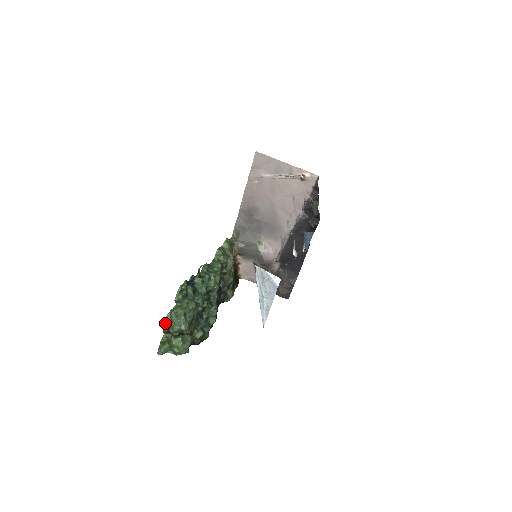
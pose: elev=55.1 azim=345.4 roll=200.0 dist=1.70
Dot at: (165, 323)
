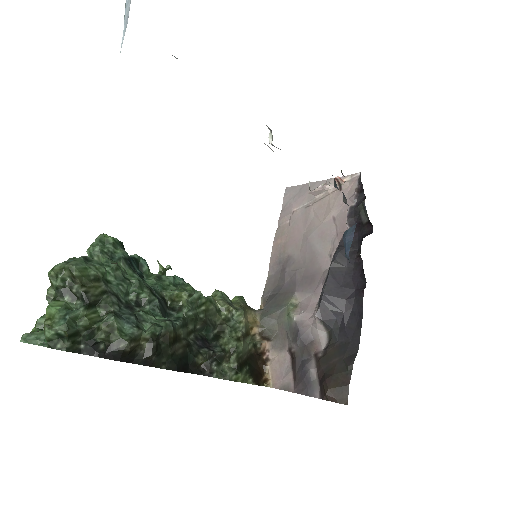
Dot at: occluded
